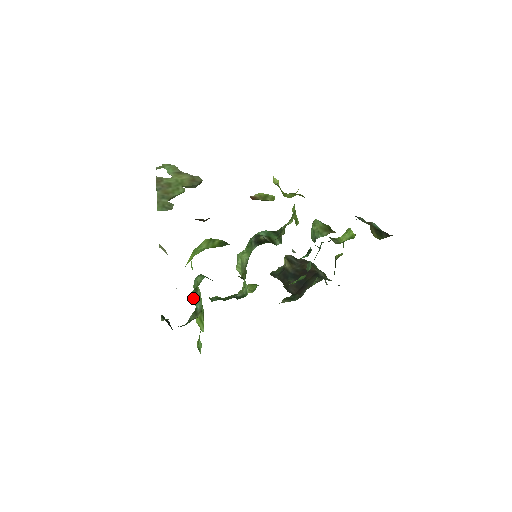
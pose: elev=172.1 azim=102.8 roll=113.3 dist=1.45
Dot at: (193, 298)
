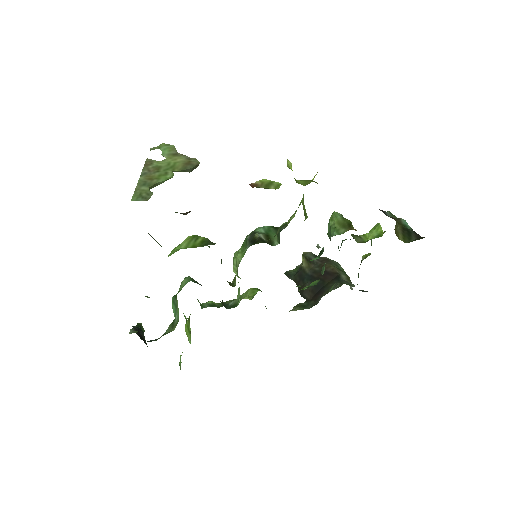
Dot at: (173, 306)
